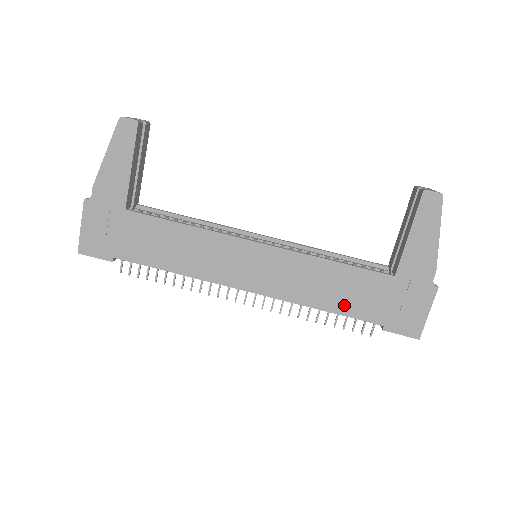
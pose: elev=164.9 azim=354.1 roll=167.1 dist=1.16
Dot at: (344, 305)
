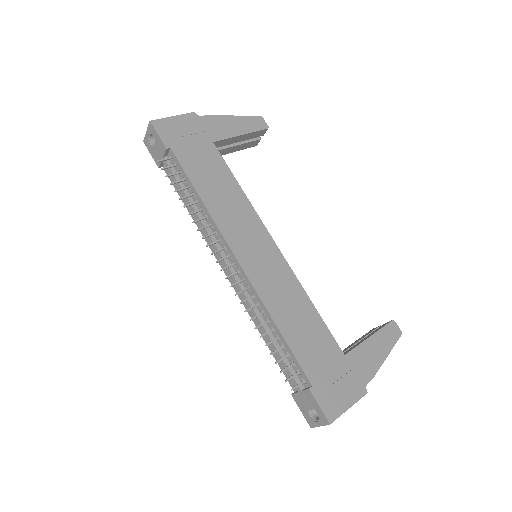
Dot at: (296, 340)
